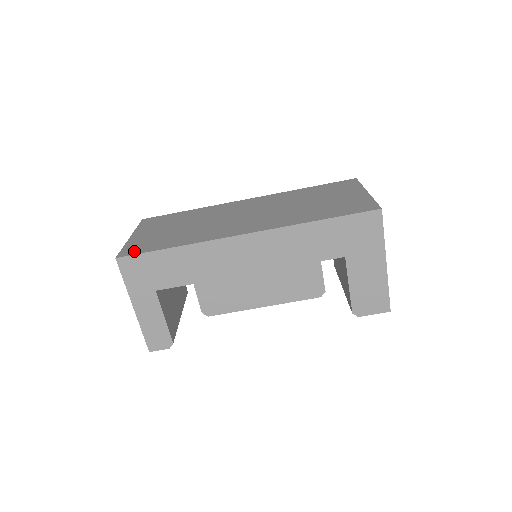
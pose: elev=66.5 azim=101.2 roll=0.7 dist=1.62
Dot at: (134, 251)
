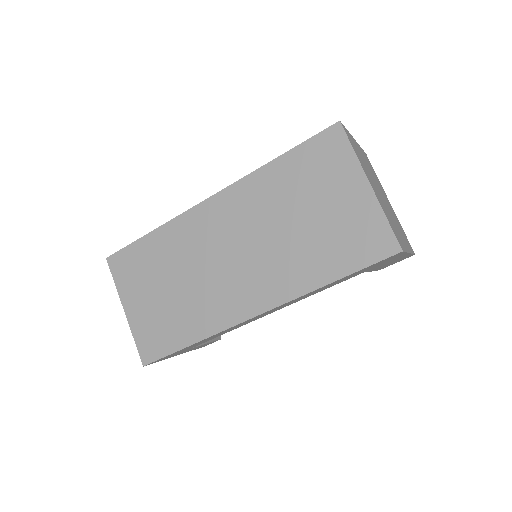
Dot at: (153, 352)
